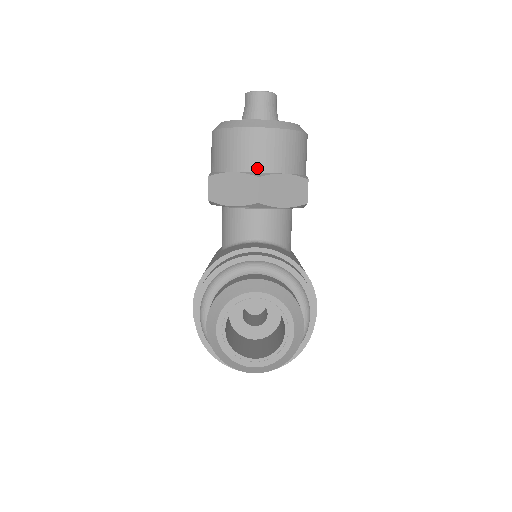
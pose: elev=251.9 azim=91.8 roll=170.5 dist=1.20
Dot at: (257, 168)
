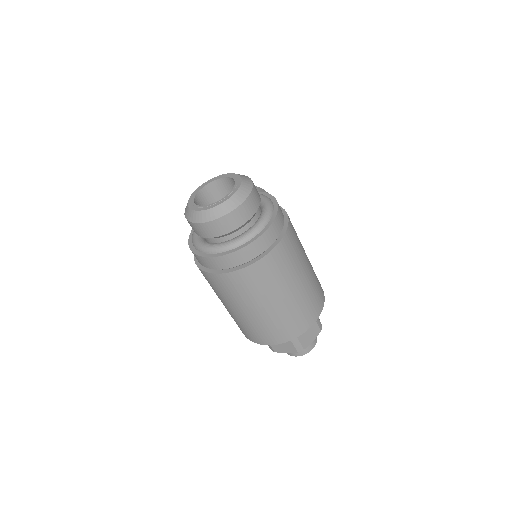
Dot at: occluded
